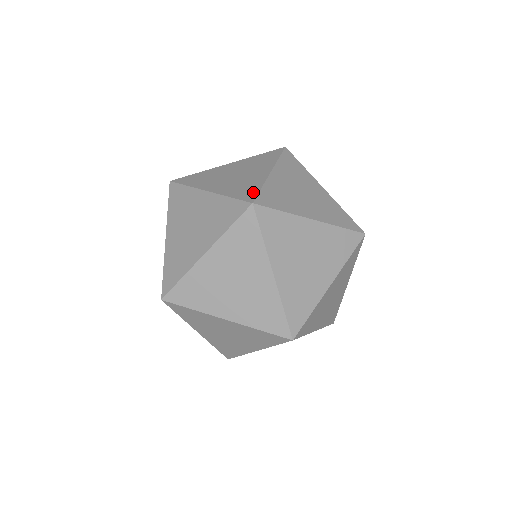
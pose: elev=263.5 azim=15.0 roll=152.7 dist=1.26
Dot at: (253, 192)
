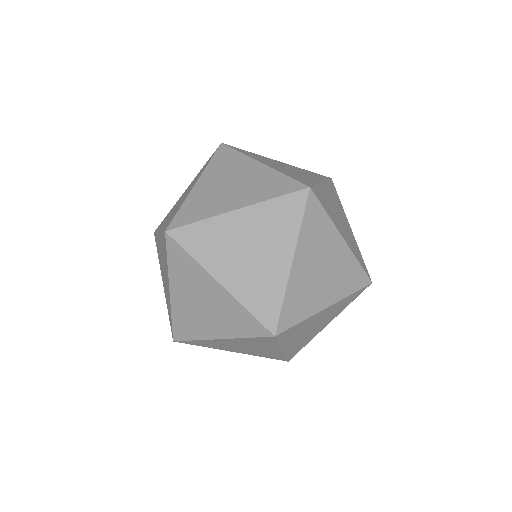
Dot at: occluded
